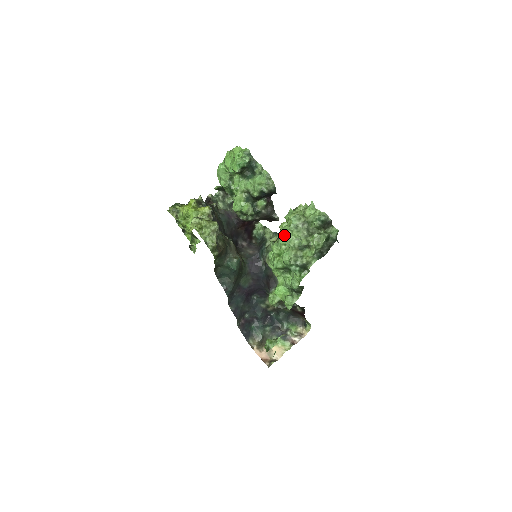
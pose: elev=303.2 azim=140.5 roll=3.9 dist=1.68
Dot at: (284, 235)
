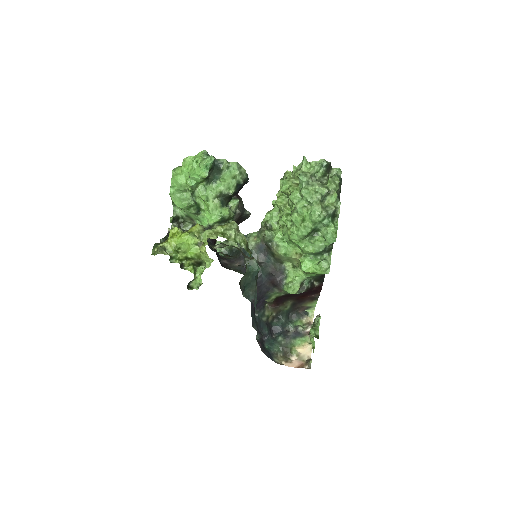
Dot at: (298, 199)
